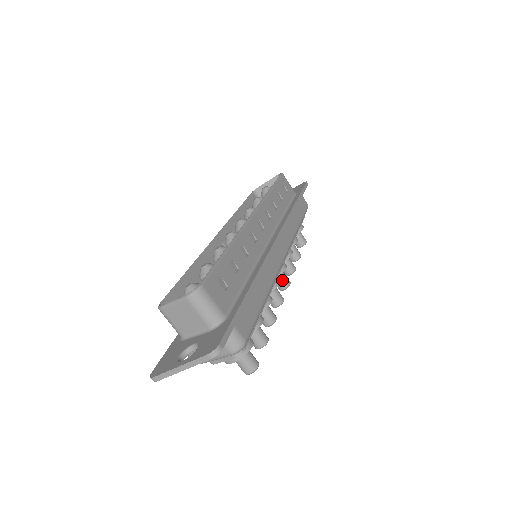
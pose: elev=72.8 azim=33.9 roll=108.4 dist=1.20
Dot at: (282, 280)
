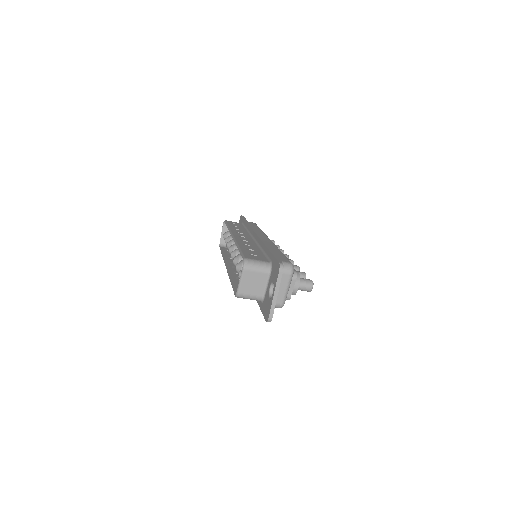
Dot at: occluded
